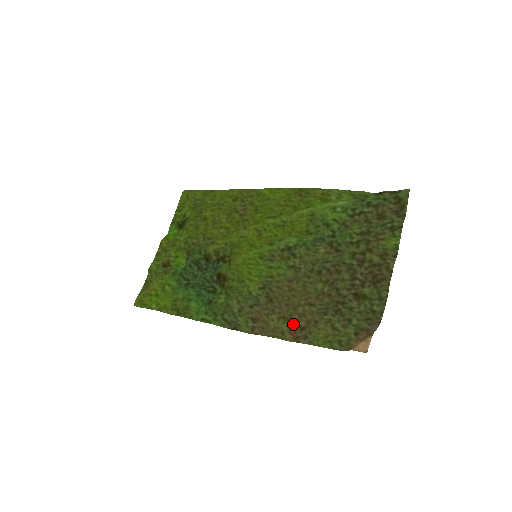
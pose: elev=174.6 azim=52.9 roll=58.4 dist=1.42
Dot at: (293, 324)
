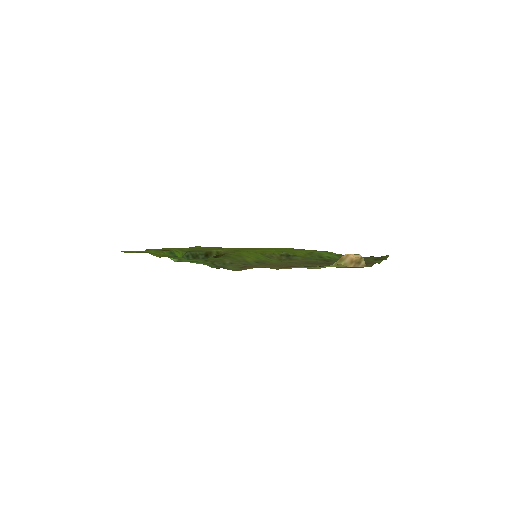
Dot at: (284, 266)
